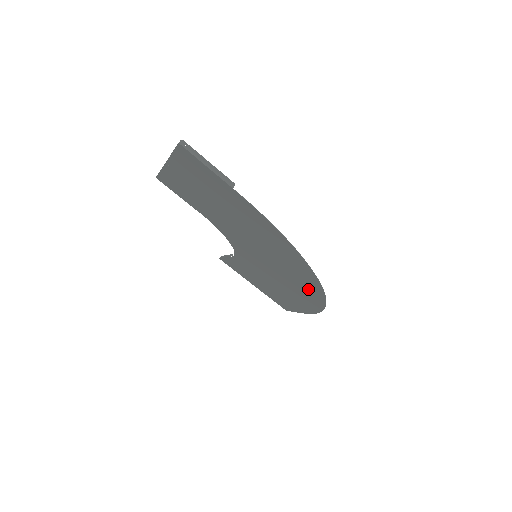
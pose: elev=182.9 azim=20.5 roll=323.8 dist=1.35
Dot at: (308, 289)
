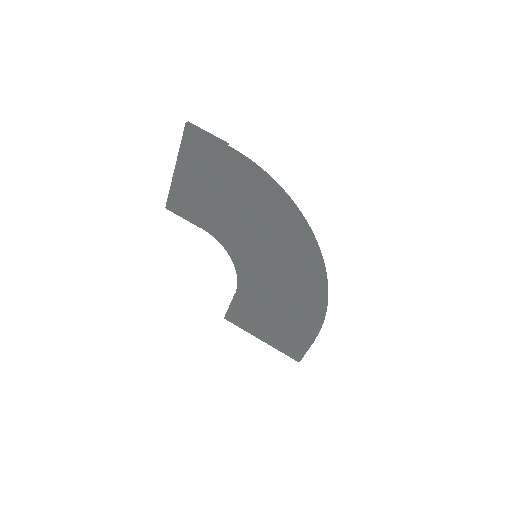
Dot at: (307, 264)
